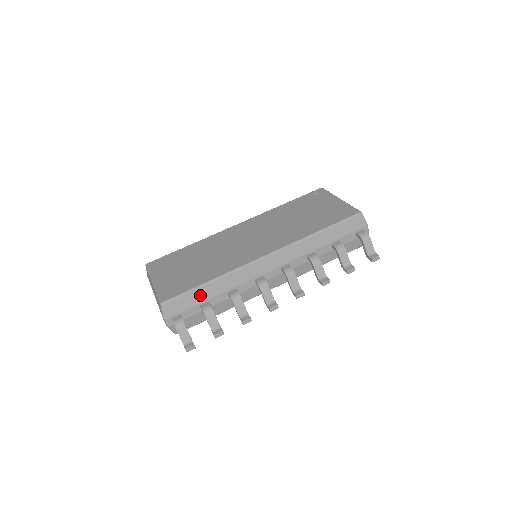
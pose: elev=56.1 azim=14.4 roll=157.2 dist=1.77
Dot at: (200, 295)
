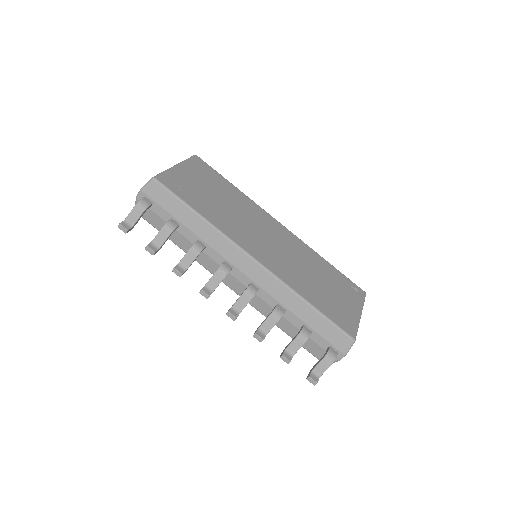
Dot at: (181, 212)
